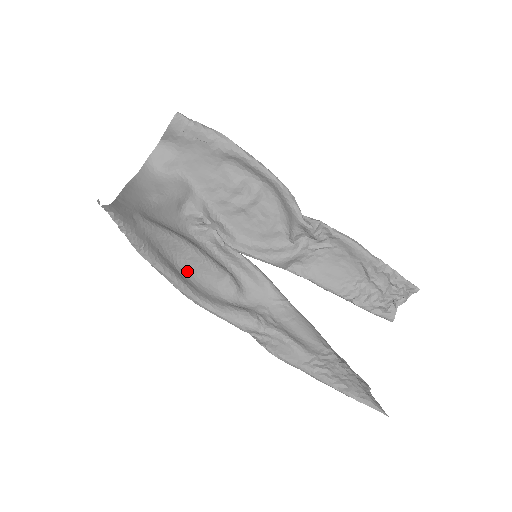
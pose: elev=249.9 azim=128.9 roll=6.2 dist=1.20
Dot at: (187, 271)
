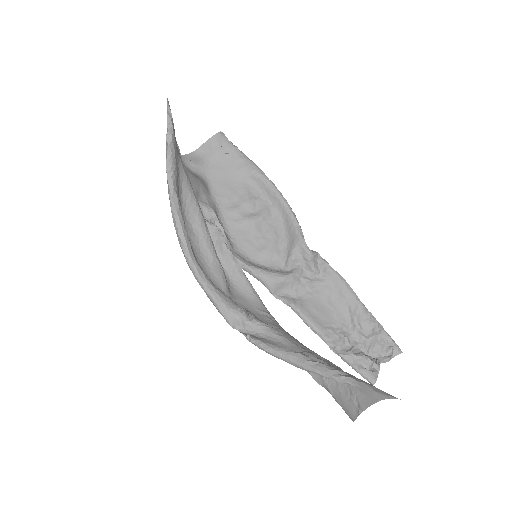
Dot at: (190, 237)
